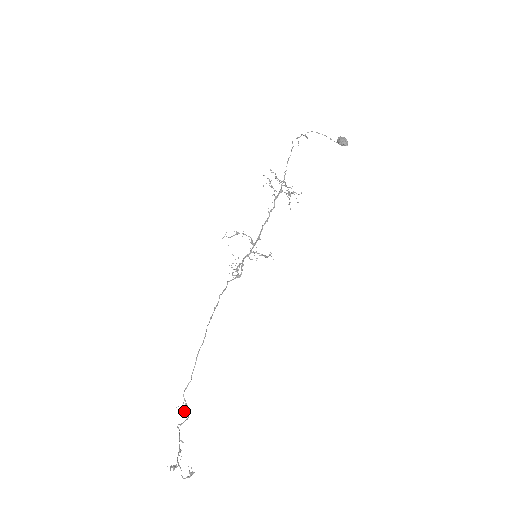
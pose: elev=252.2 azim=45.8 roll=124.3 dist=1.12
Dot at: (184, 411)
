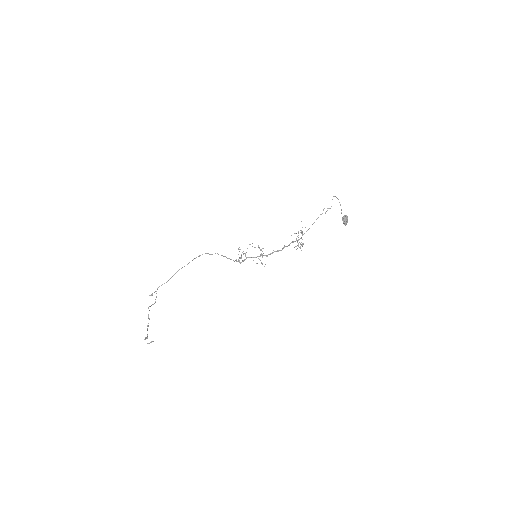
Dot at: (152, 295)
